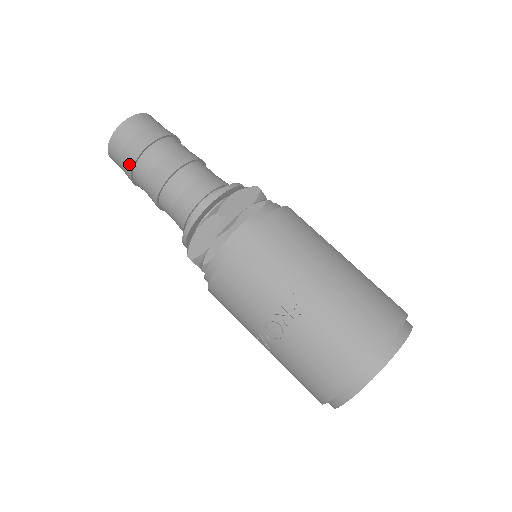
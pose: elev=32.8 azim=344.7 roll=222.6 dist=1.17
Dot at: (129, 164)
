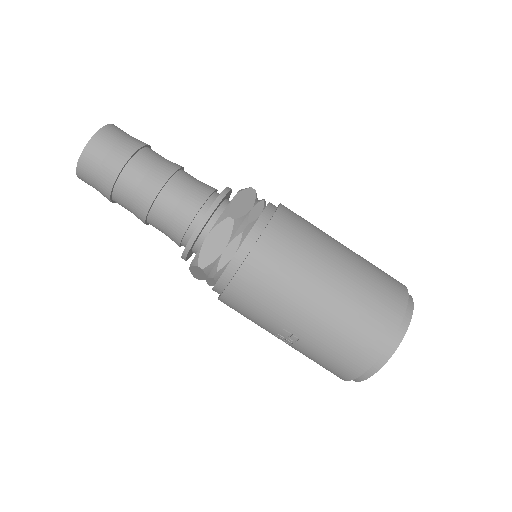
Dot at: occluded
